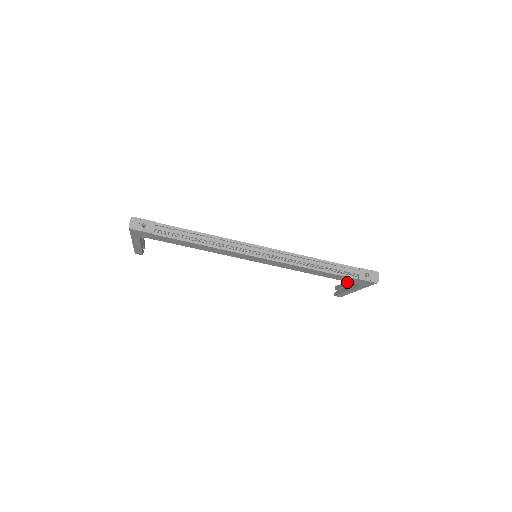
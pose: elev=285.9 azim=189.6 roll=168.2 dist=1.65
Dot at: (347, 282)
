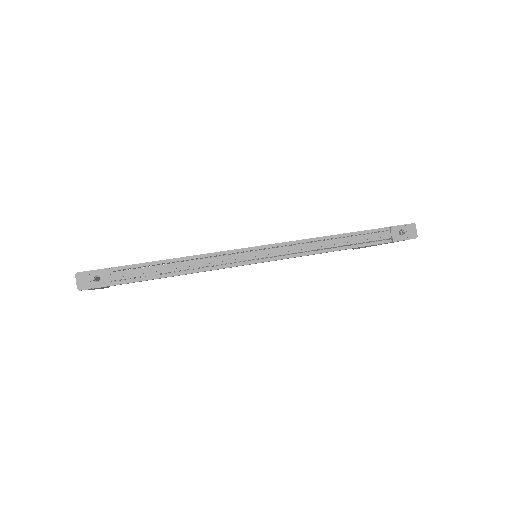
Dot at: occluded
